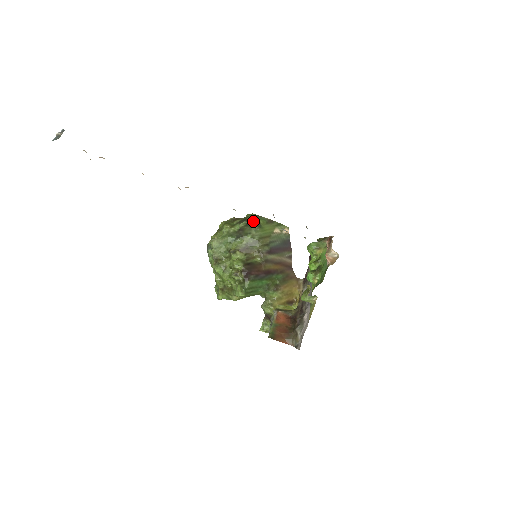
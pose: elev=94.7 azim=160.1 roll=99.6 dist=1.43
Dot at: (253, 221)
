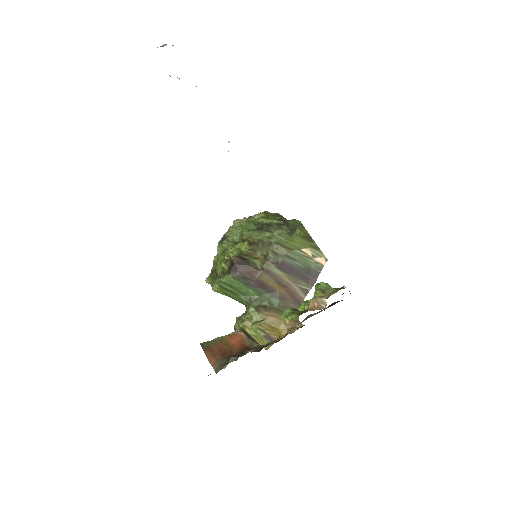
Dot at: (290, 226)
